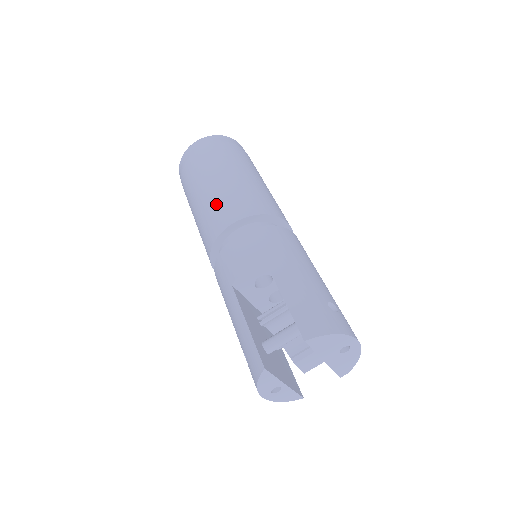
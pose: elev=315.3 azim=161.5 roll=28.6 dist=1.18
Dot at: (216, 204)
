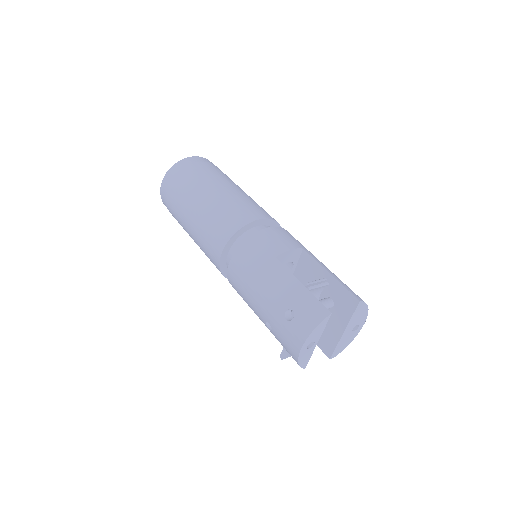
Dot at: (240, 202)
